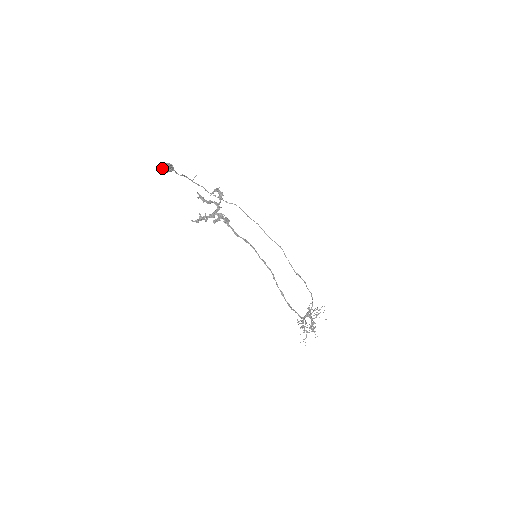
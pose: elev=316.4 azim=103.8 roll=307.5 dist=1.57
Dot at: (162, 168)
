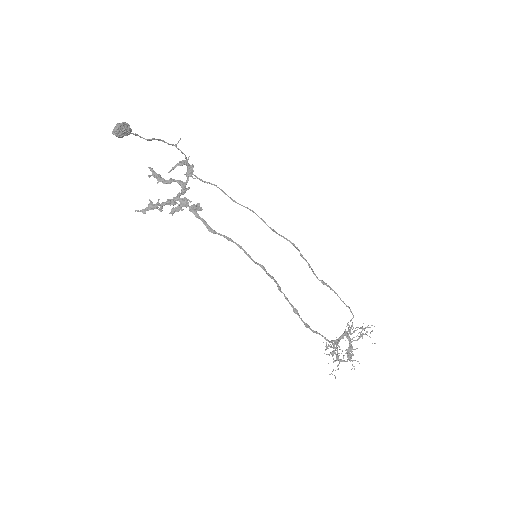
Dot at: (112, 131)
